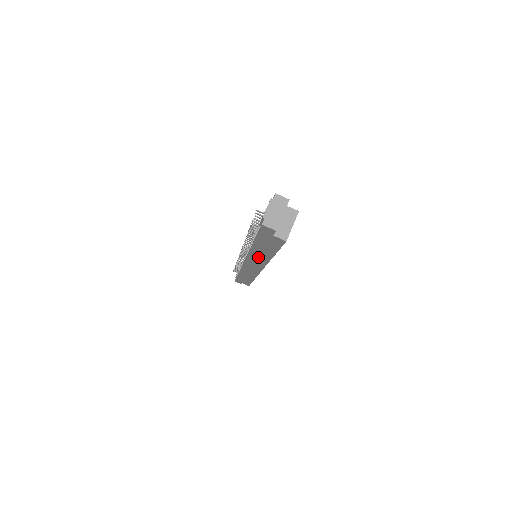
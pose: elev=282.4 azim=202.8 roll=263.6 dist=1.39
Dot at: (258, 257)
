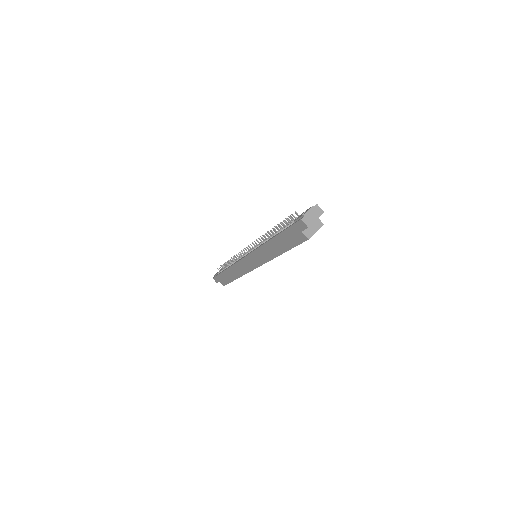
Dot at: (266, 252)
